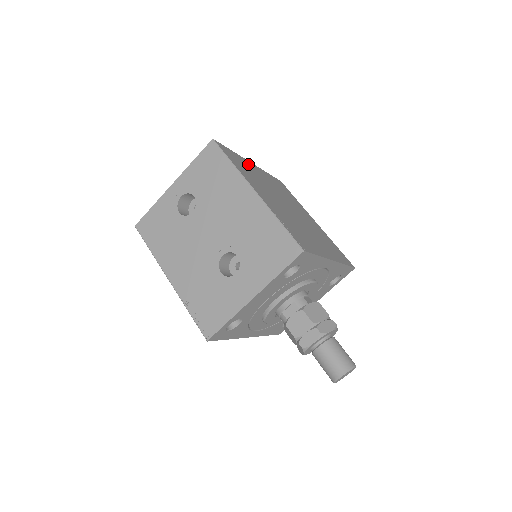
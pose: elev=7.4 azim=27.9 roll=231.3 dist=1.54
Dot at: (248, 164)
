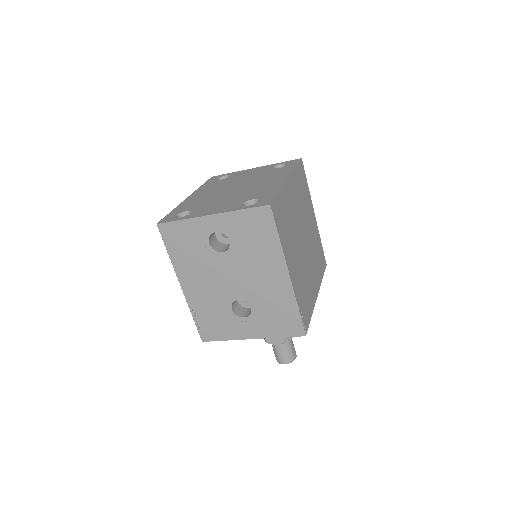
Dot at: (287, 195)
